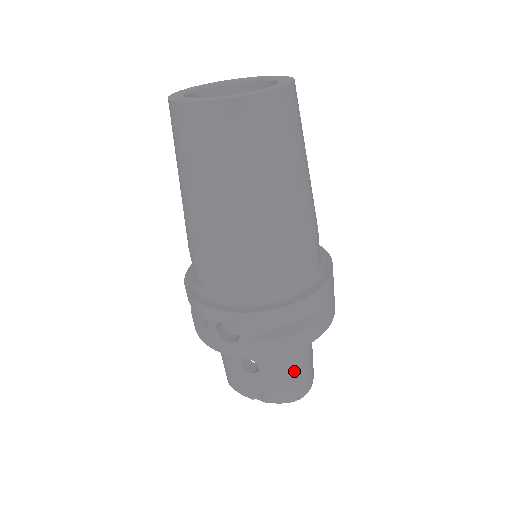
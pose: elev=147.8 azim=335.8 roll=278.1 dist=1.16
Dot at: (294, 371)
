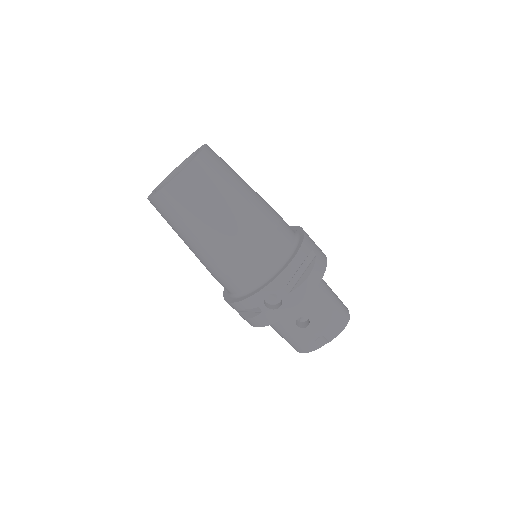
Dot at: (330, 305)
